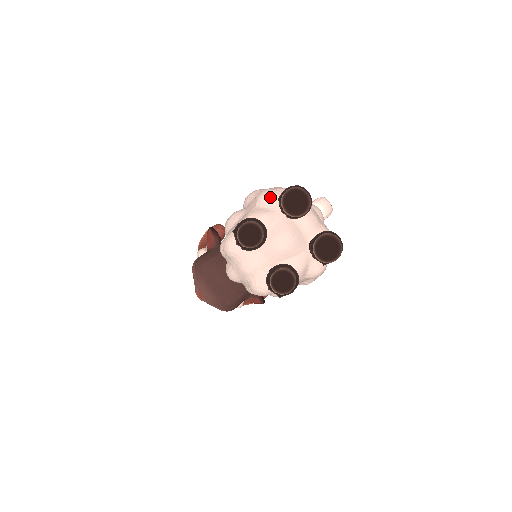
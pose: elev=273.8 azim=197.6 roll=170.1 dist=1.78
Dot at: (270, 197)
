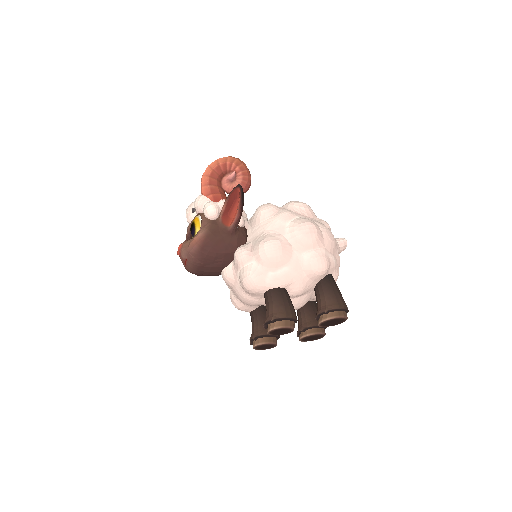
Dot at: (320, 276)
